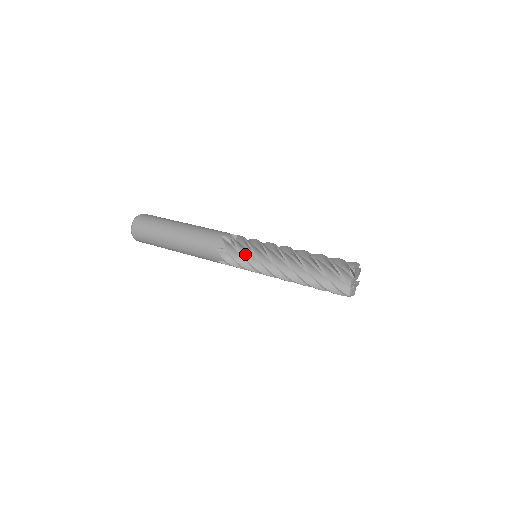
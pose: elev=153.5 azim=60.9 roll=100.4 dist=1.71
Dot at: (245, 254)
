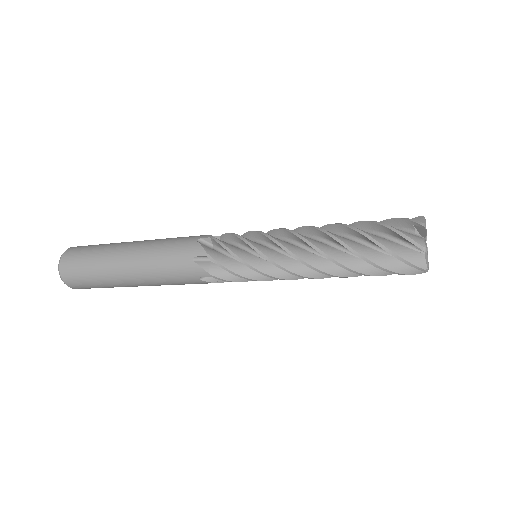
Dot at: (243, 237)
